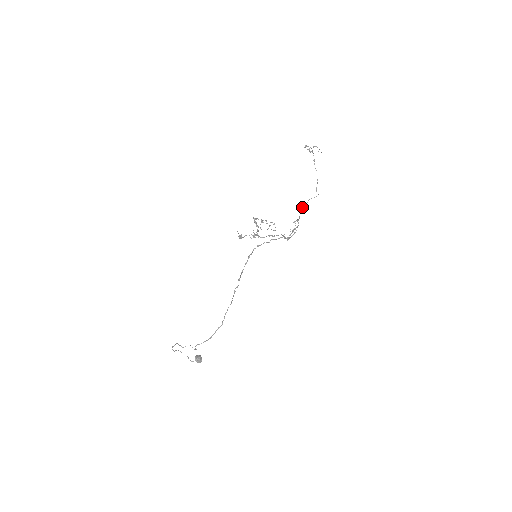
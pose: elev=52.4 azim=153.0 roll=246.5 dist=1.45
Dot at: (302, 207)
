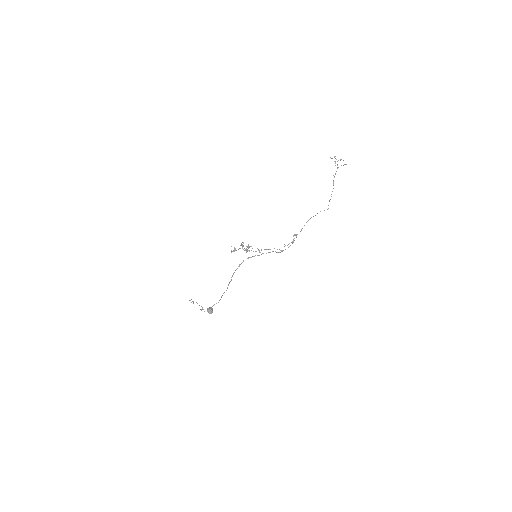
Dot at: (309, 219)
